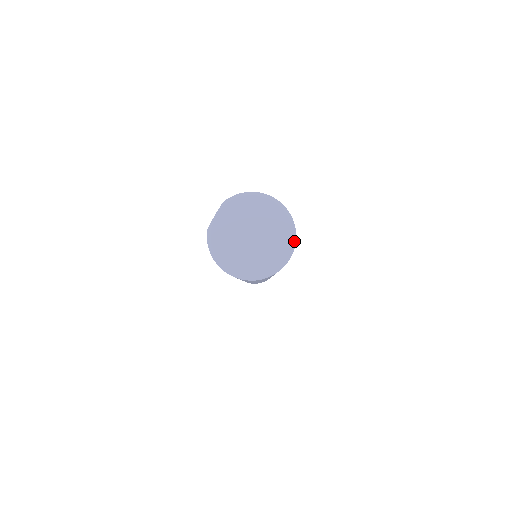
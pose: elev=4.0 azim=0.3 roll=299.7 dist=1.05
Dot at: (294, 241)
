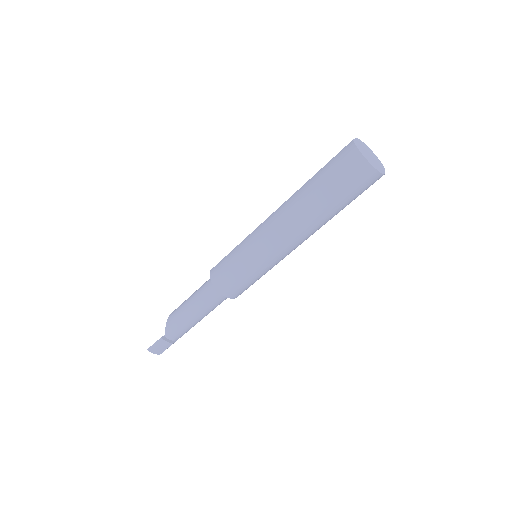
Dot at: occluded
